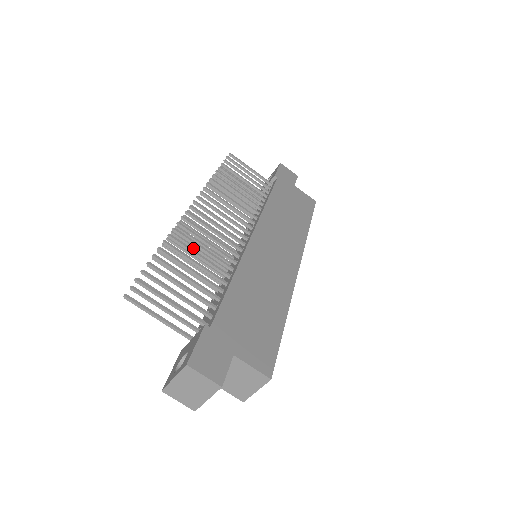
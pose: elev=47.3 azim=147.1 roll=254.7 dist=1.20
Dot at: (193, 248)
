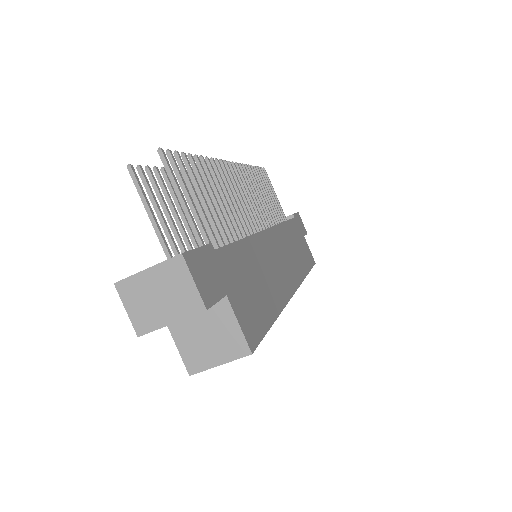
Dot at: occluded
